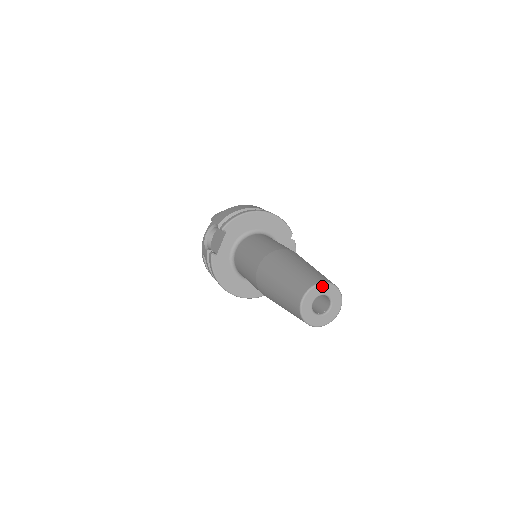
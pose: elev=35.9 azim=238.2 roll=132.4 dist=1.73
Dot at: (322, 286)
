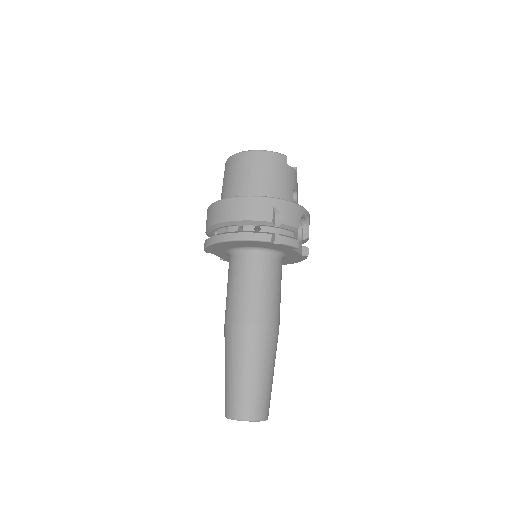
Dot at: (232, 419)
